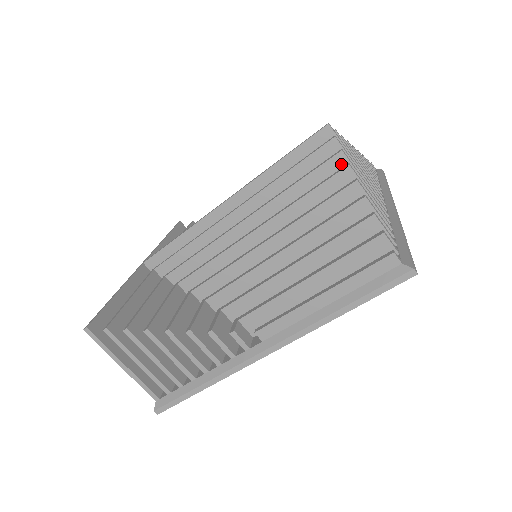
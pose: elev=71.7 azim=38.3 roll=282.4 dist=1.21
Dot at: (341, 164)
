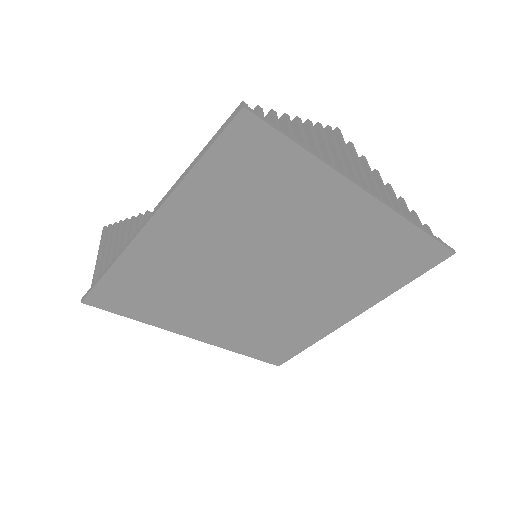
Dot at: occluded
